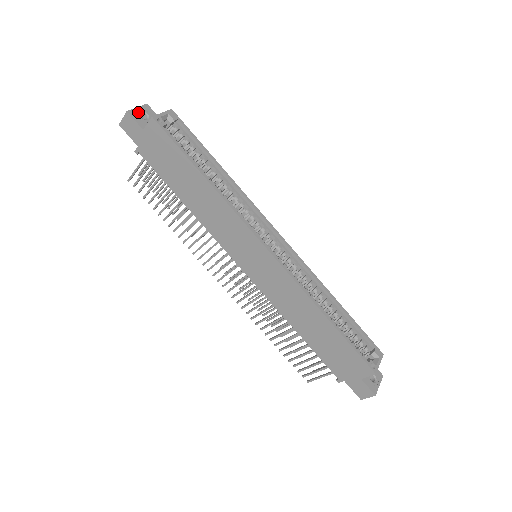
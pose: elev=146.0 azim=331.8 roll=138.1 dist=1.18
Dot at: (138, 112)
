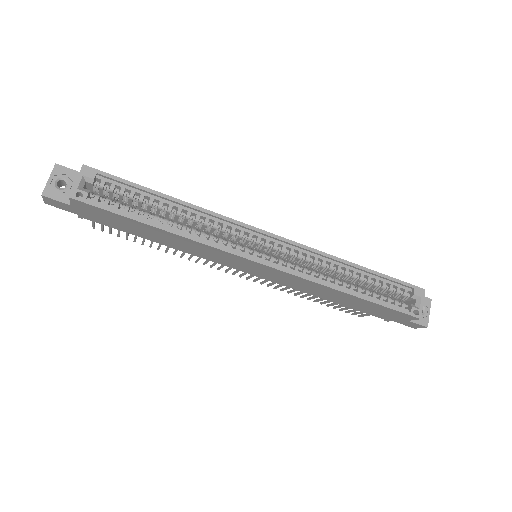
Dot at: (53, 185)
